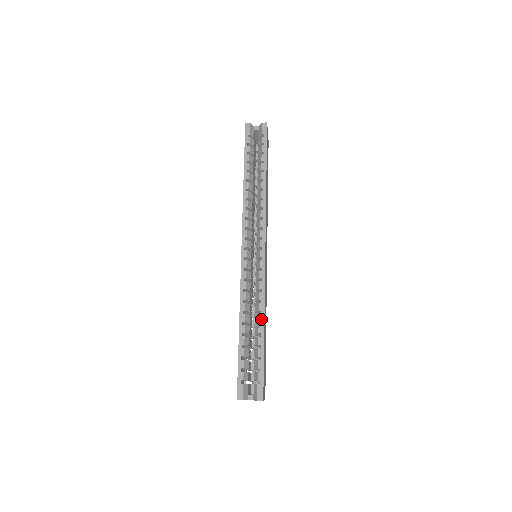
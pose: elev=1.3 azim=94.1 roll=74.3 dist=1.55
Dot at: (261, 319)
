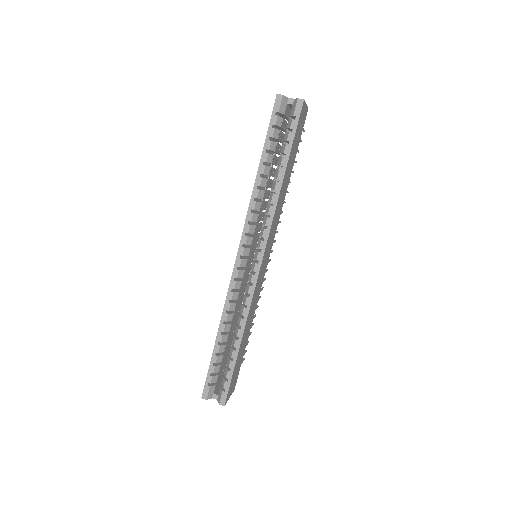
Dot at: (239, 334)
